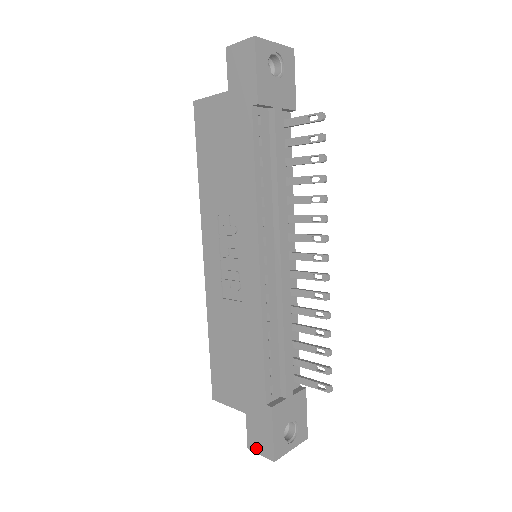
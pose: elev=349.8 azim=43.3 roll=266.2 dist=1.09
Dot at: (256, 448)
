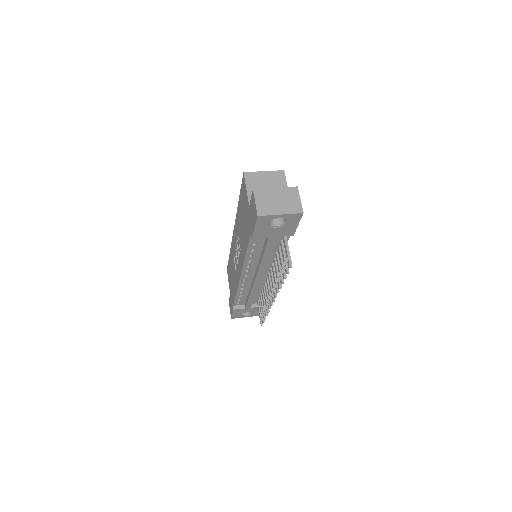
Dot at: occluded
